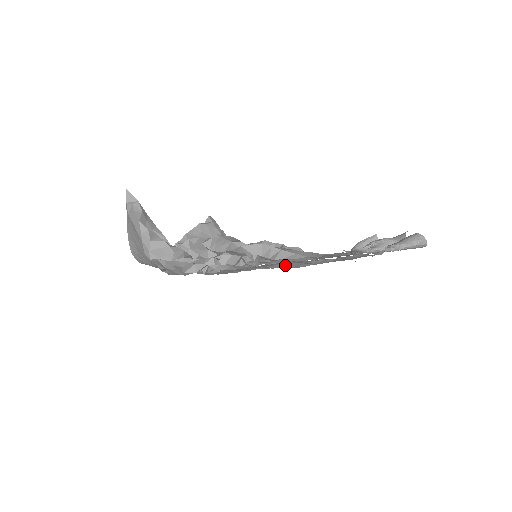
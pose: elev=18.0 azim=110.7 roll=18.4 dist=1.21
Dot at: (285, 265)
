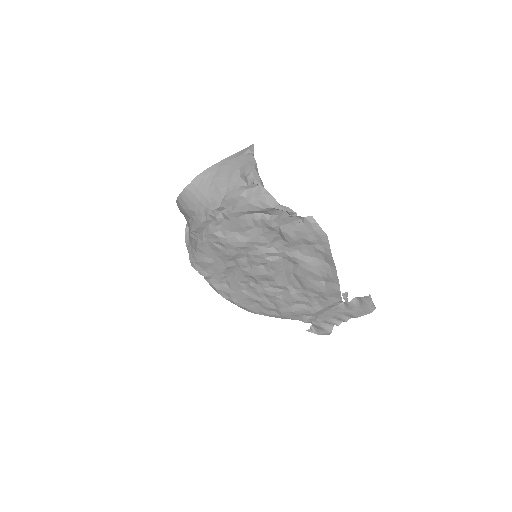
Dot at: (310, 260)
